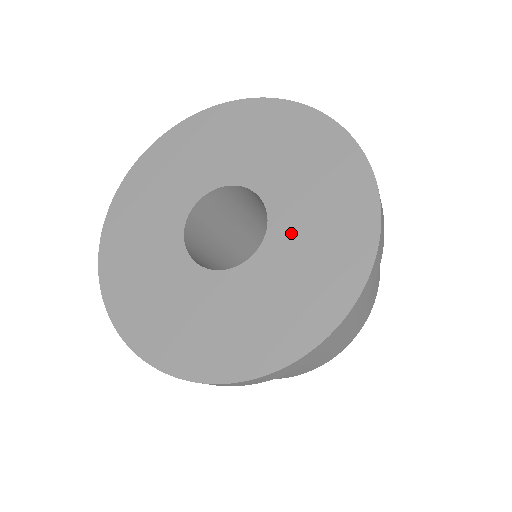
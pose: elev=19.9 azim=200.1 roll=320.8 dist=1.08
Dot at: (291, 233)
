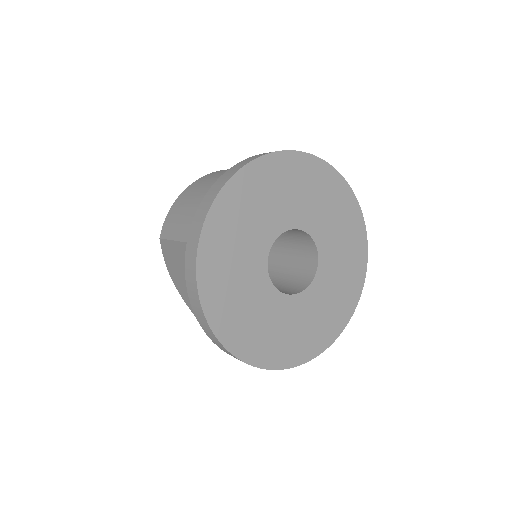
Dot at: (323, 289)
